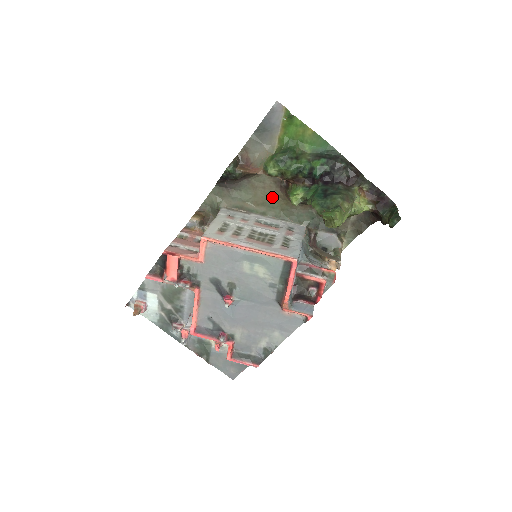
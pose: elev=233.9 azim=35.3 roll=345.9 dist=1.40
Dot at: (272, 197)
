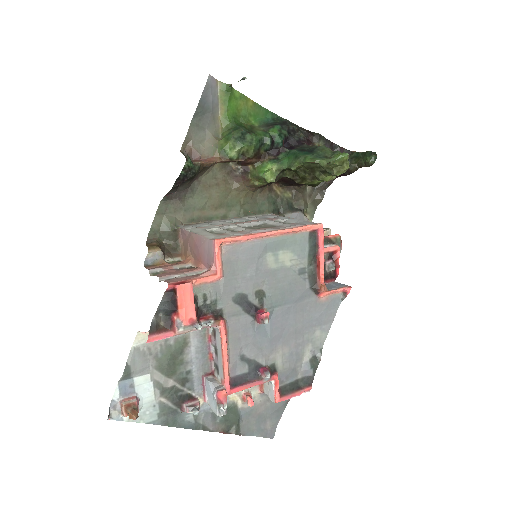
Dot at: (228, 193)
